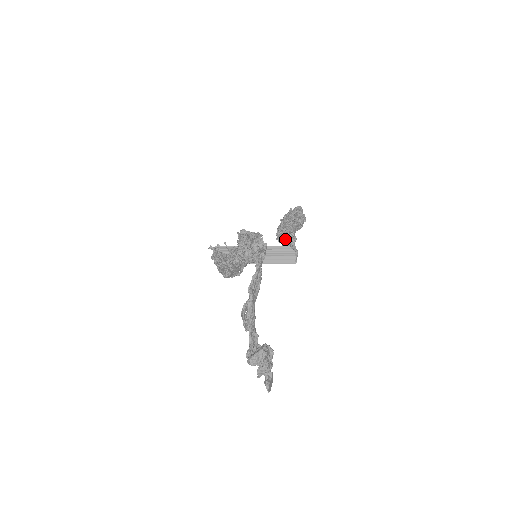
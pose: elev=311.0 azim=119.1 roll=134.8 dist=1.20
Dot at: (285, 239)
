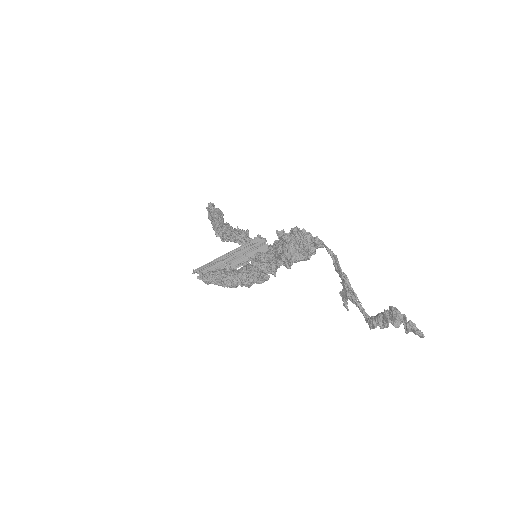
Dot at: (241, 234)
